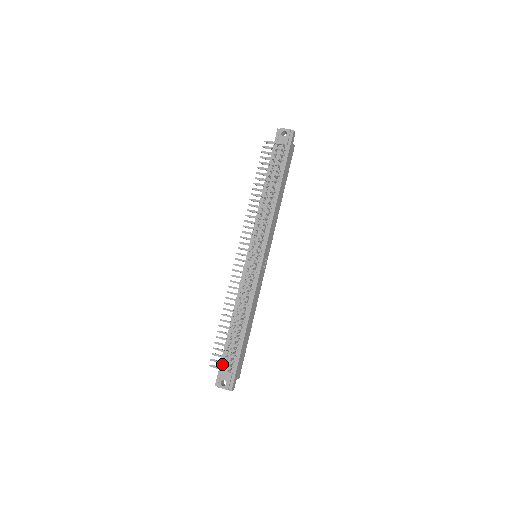
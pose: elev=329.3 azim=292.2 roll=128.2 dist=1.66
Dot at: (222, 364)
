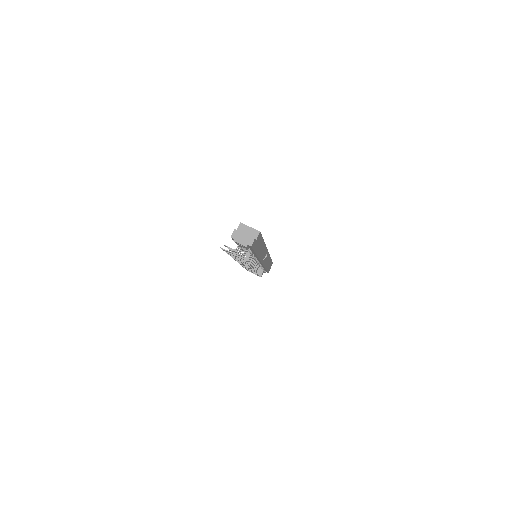
Dot at: occluded
